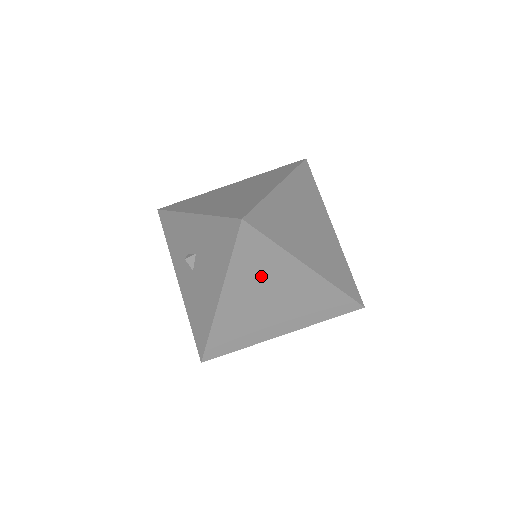
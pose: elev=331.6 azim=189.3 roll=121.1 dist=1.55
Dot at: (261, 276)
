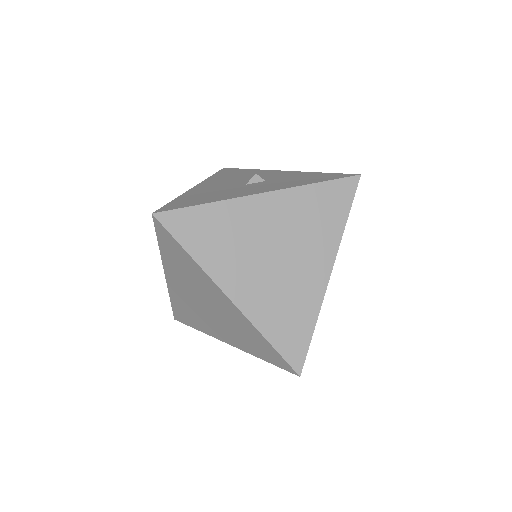
Dot at: occluded
